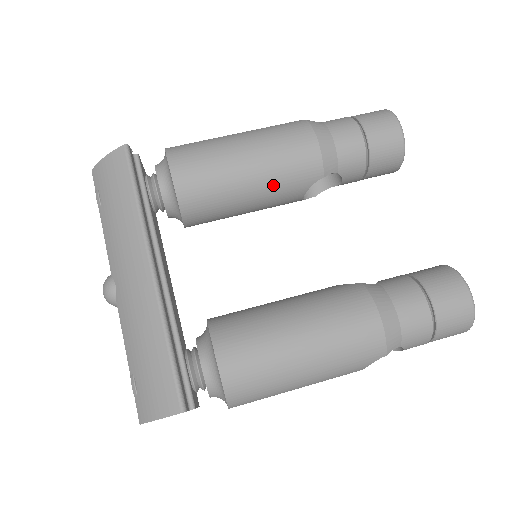
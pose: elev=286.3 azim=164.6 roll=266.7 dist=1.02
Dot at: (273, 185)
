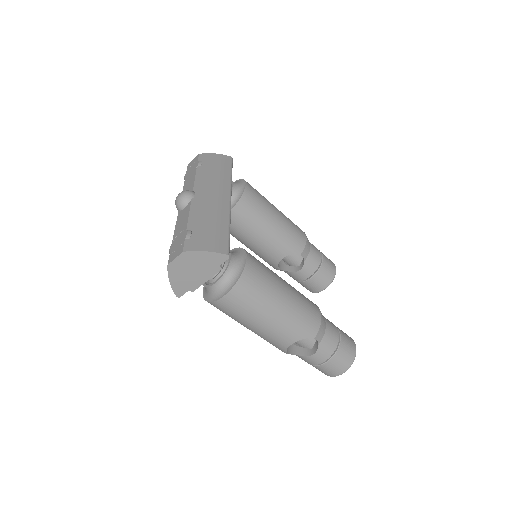
Dot at: (280, 235)
